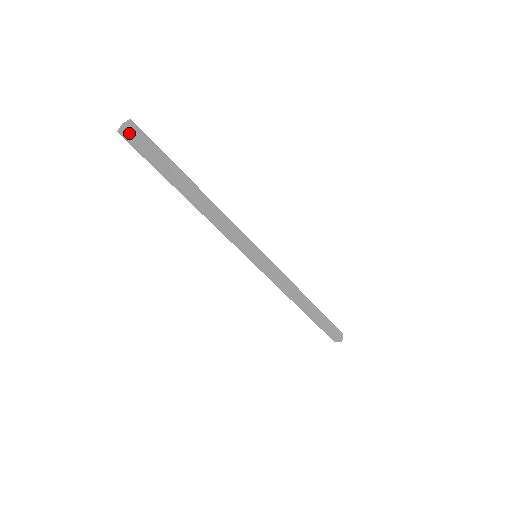
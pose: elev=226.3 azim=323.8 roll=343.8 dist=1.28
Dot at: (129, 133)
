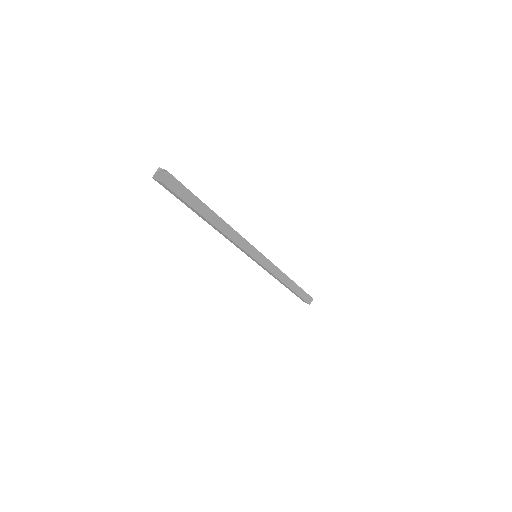
Dot at: (163, 184)
